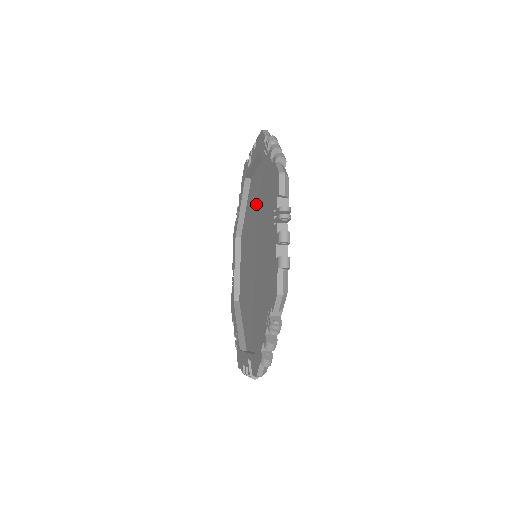
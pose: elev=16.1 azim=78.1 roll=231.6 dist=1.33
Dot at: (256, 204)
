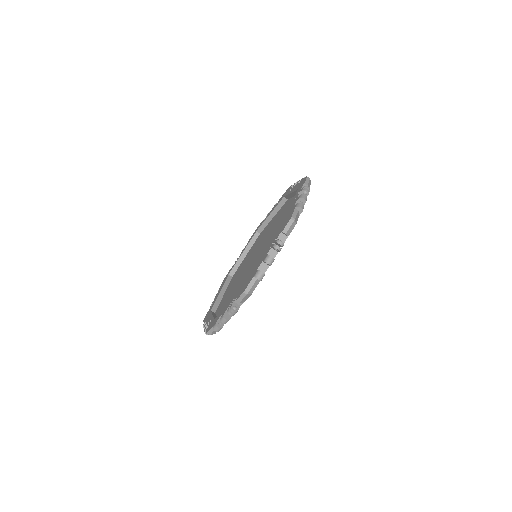
Dot at: occluded
